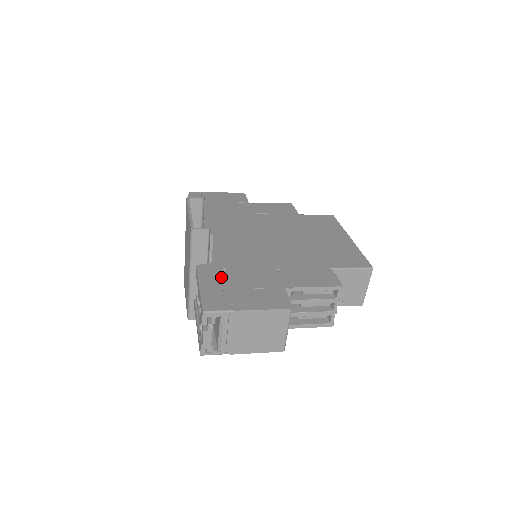
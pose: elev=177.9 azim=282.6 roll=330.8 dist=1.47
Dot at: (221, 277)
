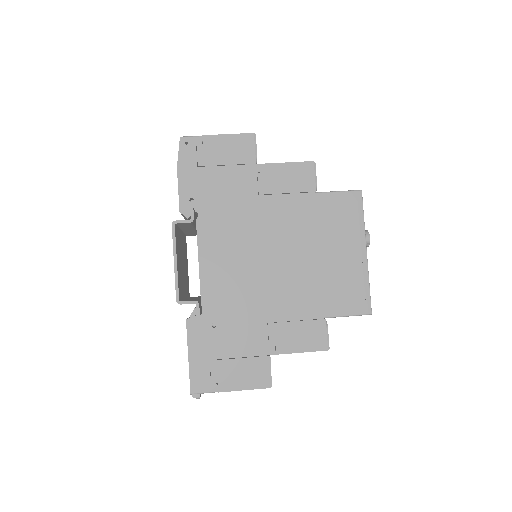
Dot at: (210, 340)
